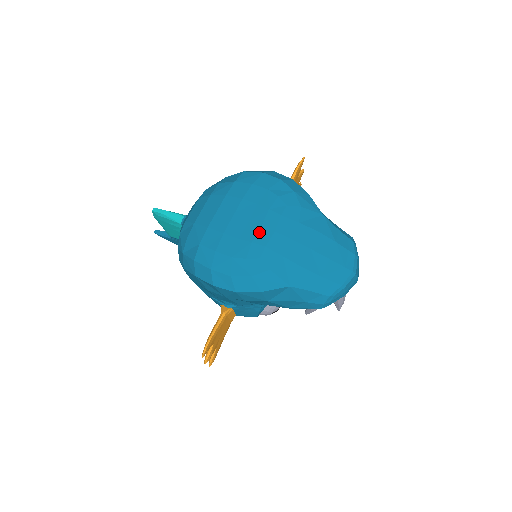
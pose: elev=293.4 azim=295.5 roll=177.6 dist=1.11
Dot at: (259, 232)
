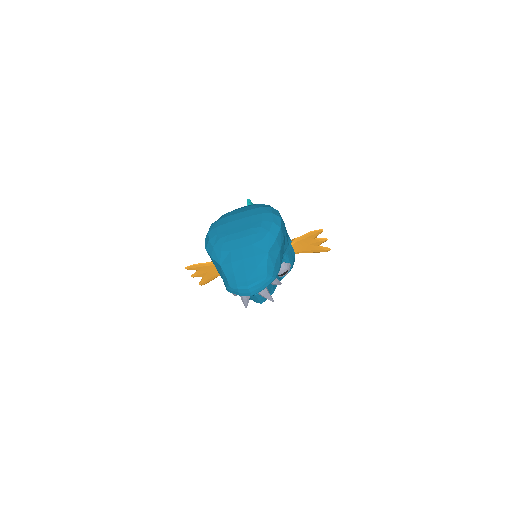
Dot at: (236, 233)
